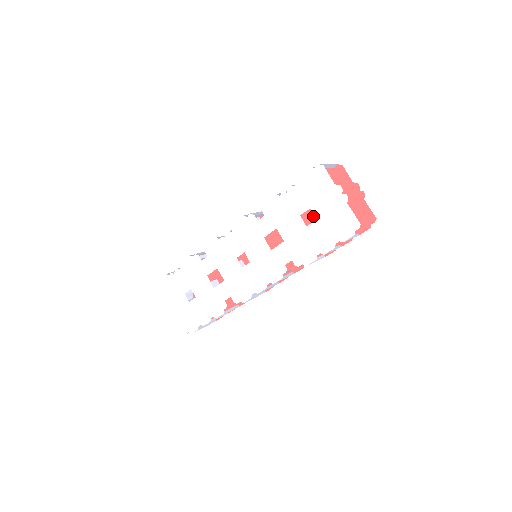
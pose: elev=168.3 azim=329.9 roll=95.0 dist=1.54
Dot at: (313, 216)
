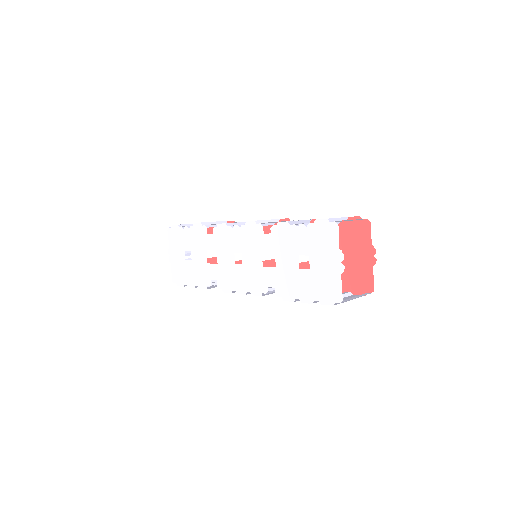
Dot at: occluded
